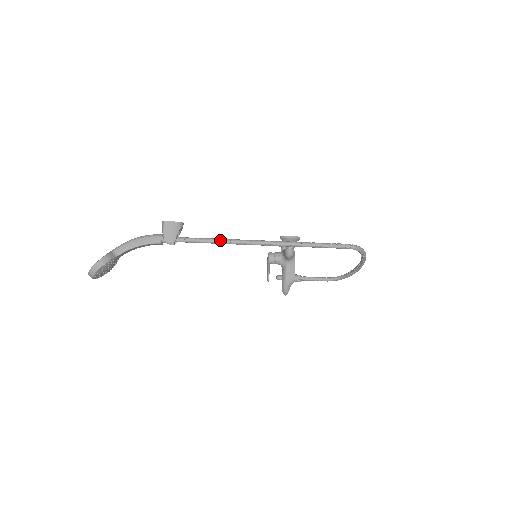
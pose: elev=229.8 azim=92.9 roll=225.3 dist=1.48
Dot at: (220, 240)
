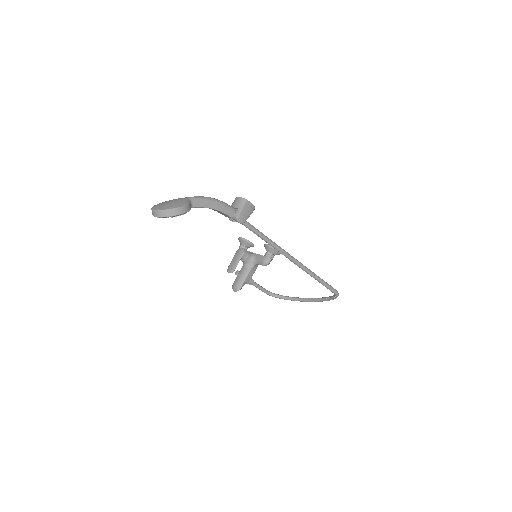
Dot at: (271, 241)
